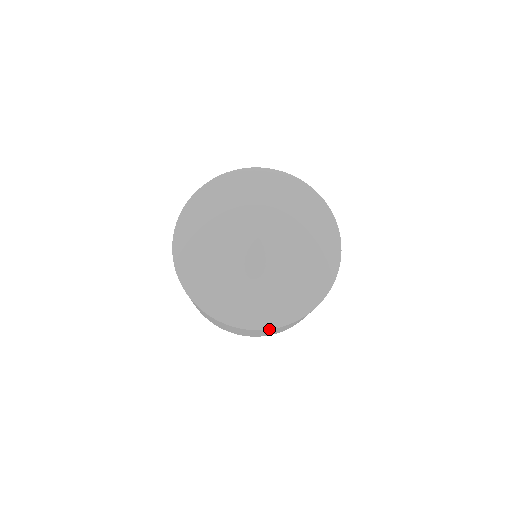
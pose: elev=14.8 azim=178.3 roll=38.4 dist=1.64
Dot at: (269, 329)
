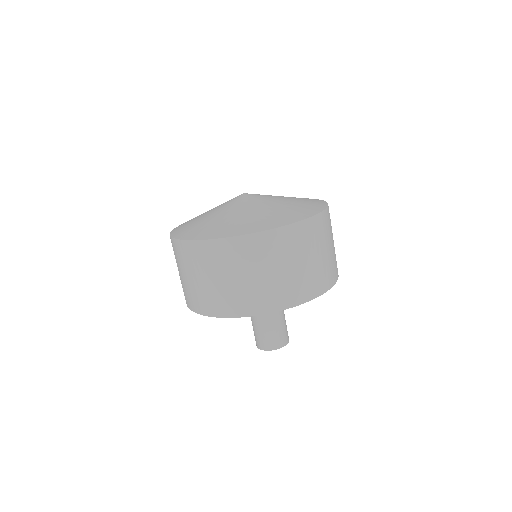
Dot at: (272, 230)
